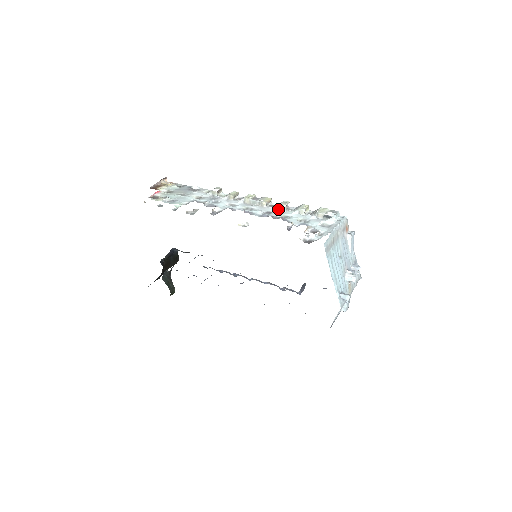
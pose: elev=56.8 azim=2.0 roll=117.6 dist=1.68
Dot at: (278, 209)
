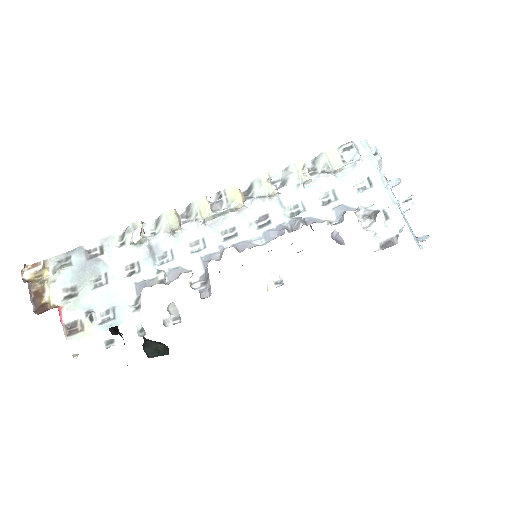
Dot at: (270, 202)
